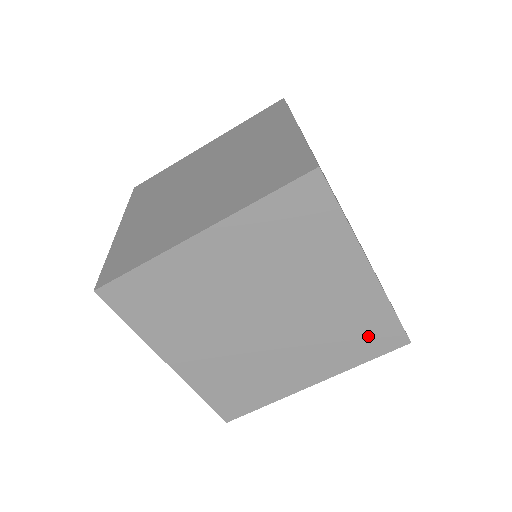
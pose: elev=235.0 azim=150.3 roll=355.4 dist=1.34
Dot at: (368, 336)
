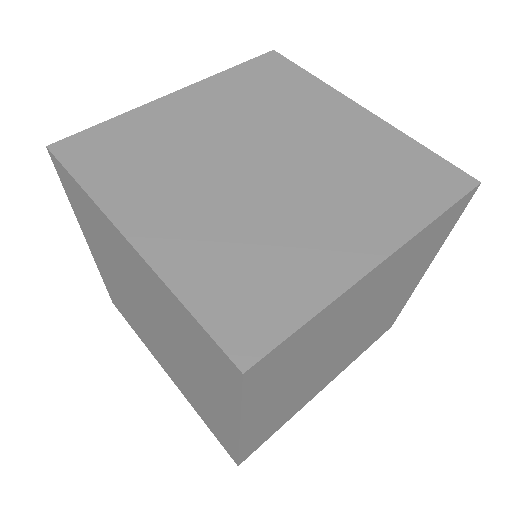
Dot at: (214, 426)
